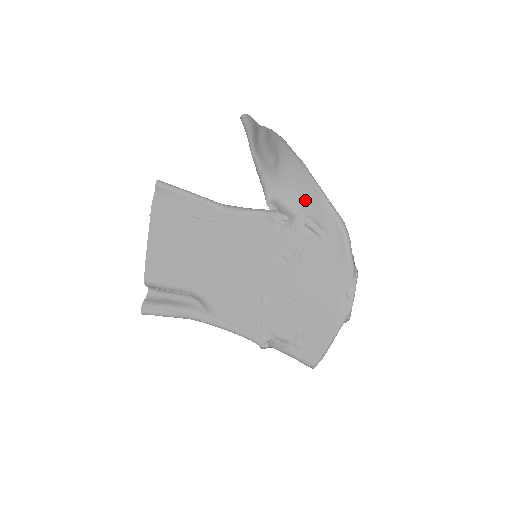
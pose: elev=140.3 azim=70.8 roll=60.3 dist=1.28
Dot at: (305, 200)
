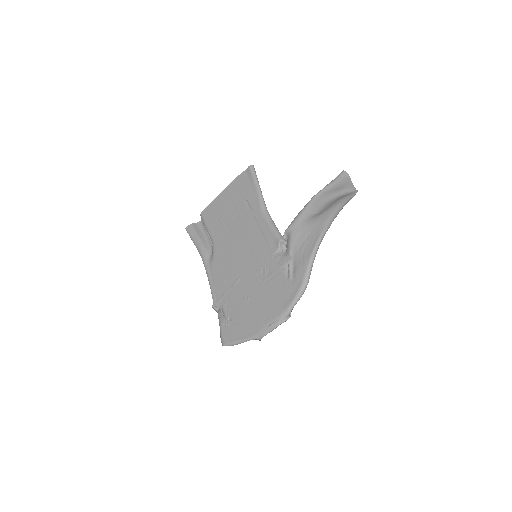
Dot at: (302, 250)
